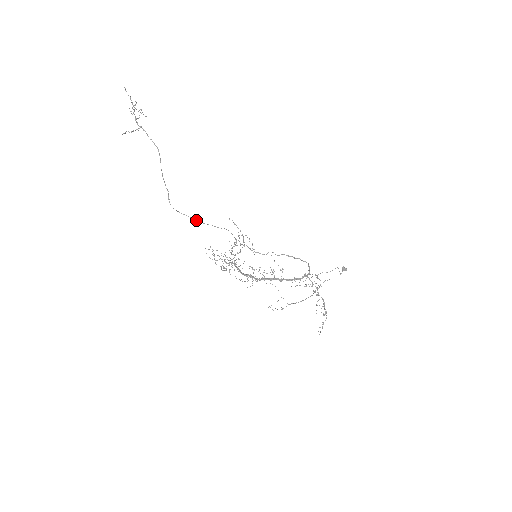
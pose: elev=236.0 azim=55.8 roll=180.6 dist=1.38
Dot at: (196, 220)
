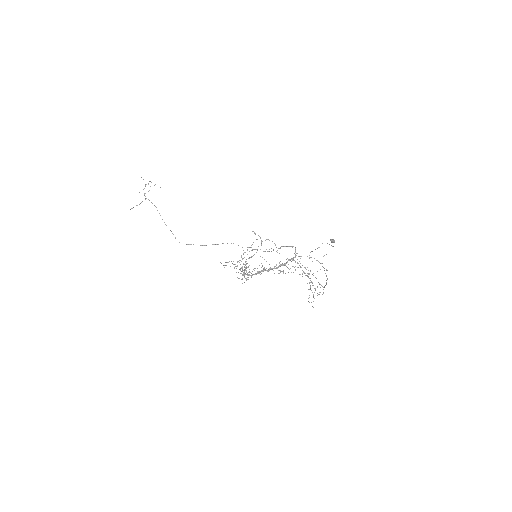
Dot at: (200, 245)
